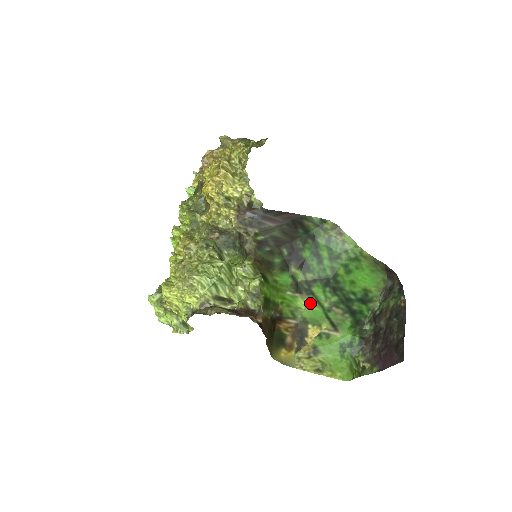
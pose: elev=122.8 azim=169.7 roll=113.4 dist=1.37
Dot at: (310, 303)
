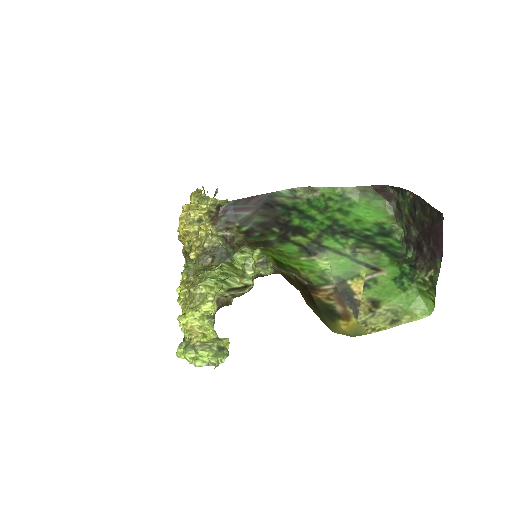
Dot at: (331, 259)
